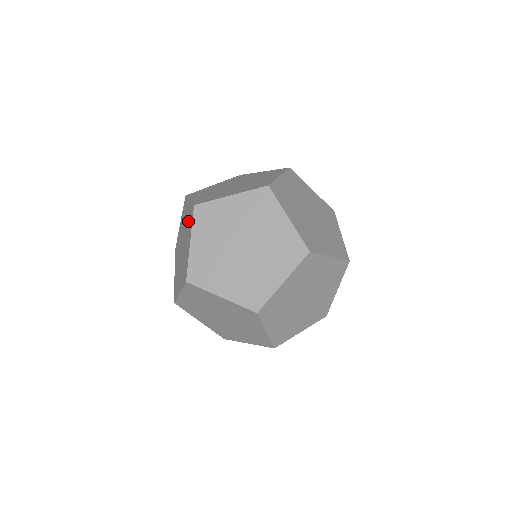
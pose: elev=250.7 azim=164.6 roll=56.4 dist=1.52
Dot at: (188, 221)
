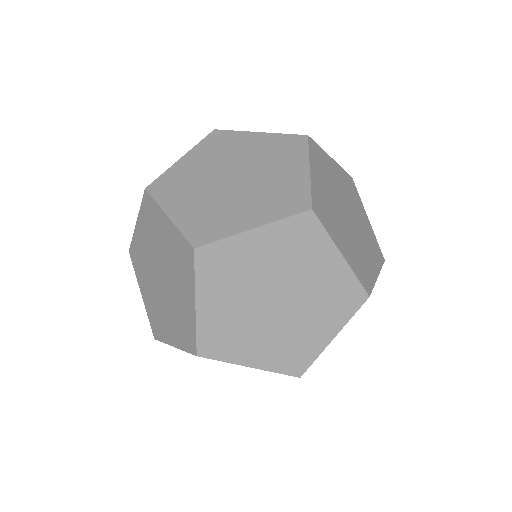
Dot at: (175, 255)
